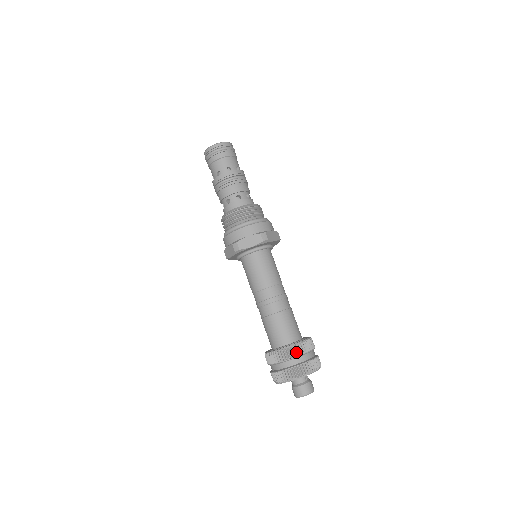
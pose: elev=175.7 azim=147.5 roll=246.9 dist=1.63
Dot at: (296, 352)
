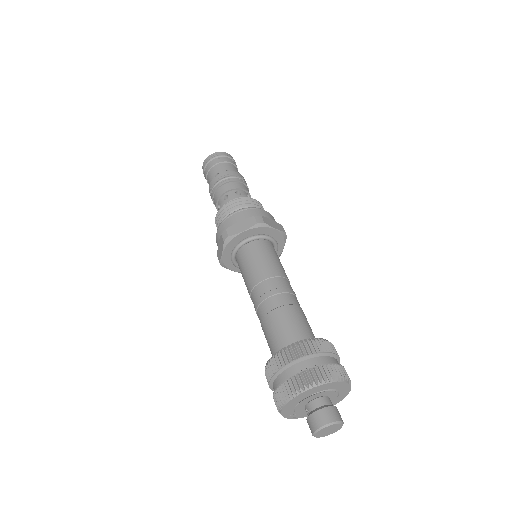
Dot at: (333, 350)
